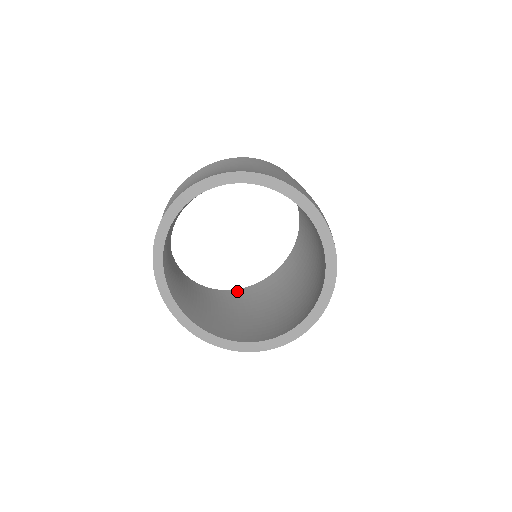
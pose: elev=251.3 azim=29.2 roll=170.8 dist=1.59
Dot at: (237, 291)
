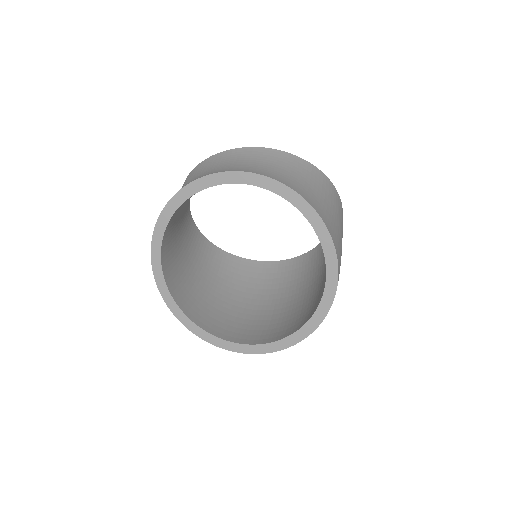
Dot at: (214, 248)
